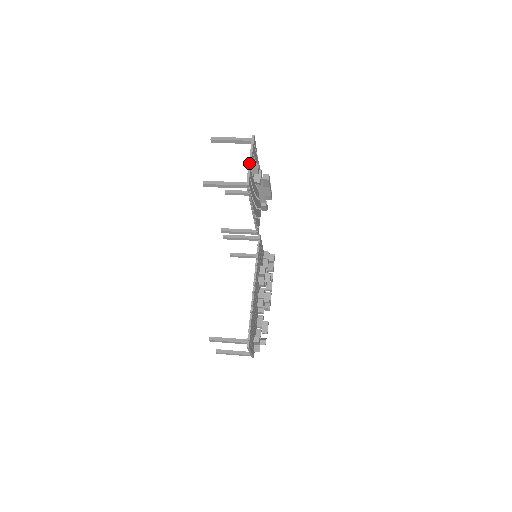
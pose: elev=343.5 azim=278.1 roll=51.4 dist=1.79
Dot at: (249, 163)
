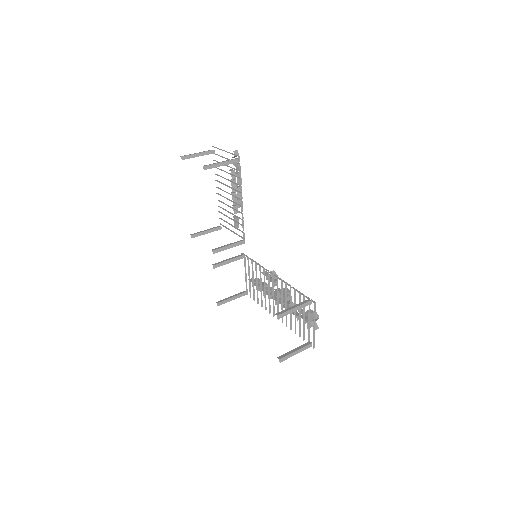
Dot at: (227, 152)
